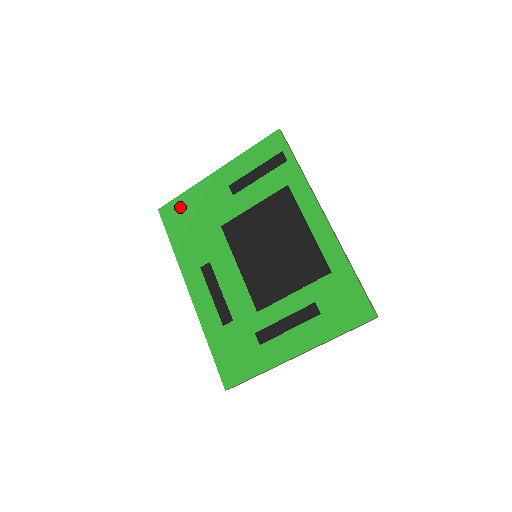
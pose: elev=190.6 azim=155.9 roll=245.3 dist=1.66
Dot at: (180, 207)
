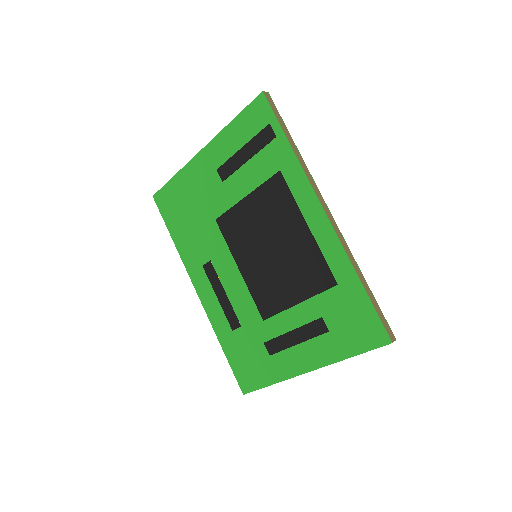
Dot at: (172, 194)
